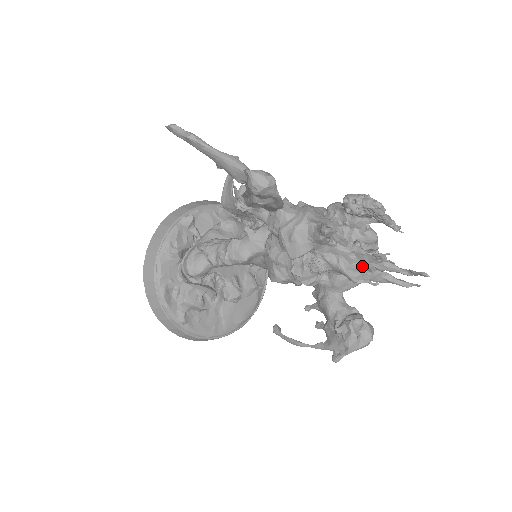
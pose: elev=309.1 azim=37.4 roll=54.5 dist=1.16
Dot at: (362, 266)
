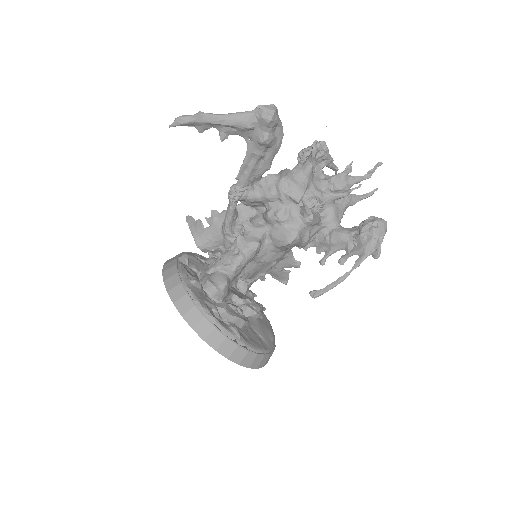
Dot at: (341, 188)
